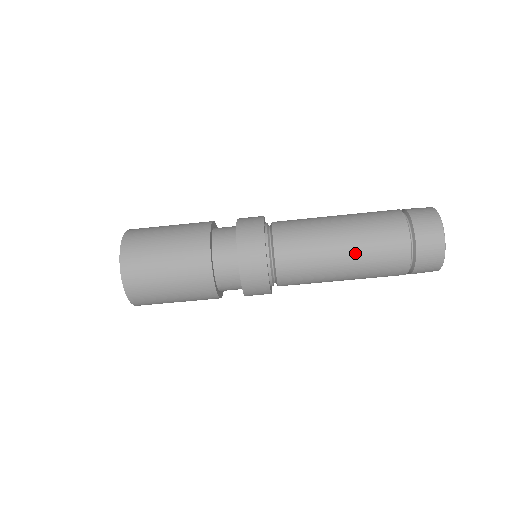
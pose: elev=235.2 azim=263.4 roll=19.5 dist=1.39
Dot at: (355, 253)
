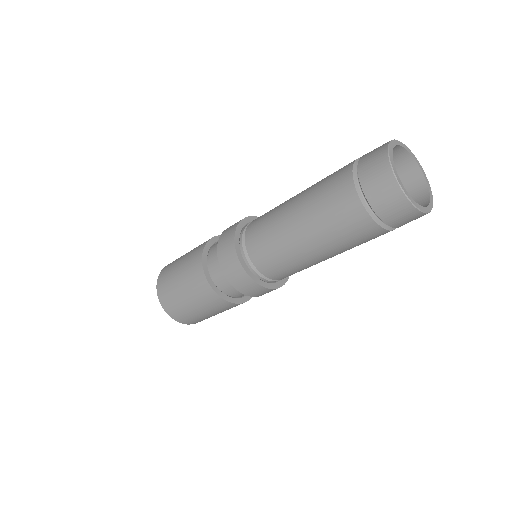
Dot at: (305, 214)
